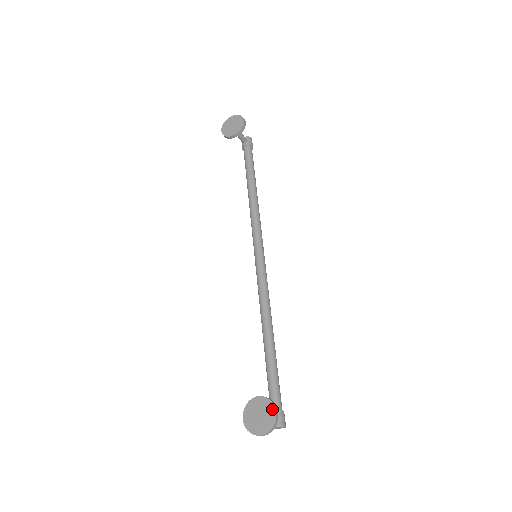
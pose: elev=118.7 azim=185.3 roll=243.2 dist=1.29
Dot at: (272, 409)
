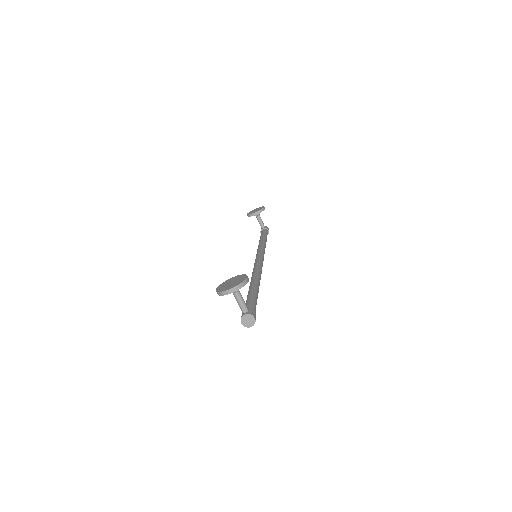
Dot at: (244, 276)
